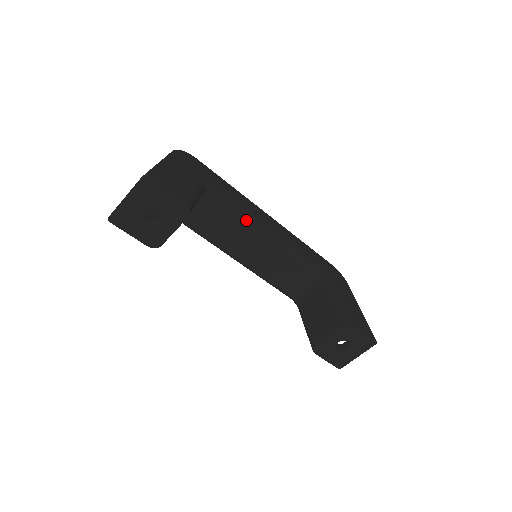
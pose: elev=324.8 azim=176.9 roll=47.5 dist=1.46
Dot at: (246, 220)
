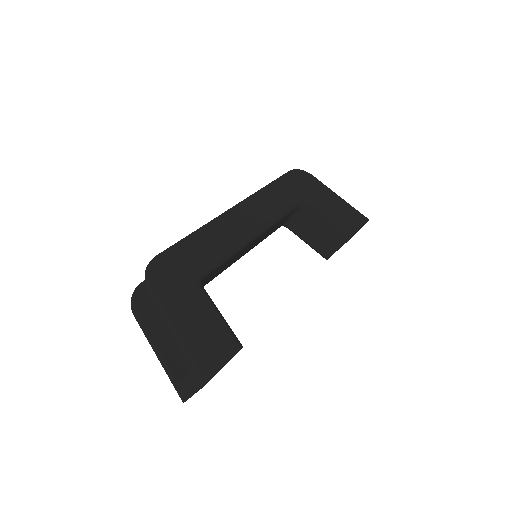
Dot at: (237, 252)
